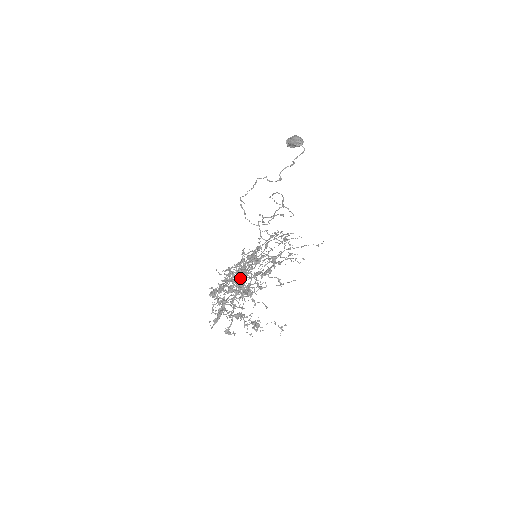
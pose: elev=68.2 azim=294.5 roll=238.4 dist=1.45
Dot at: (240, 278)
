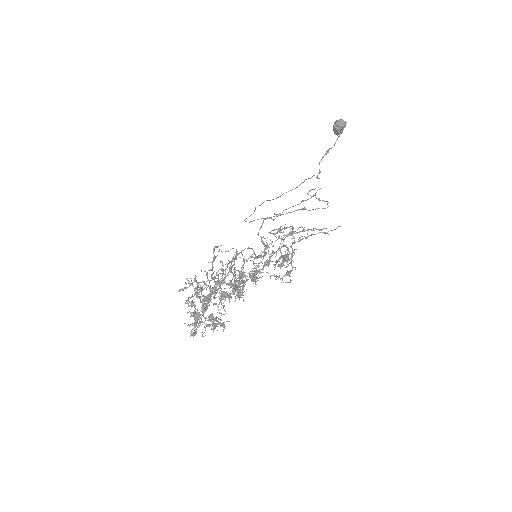
Dot at: (223, 279)
